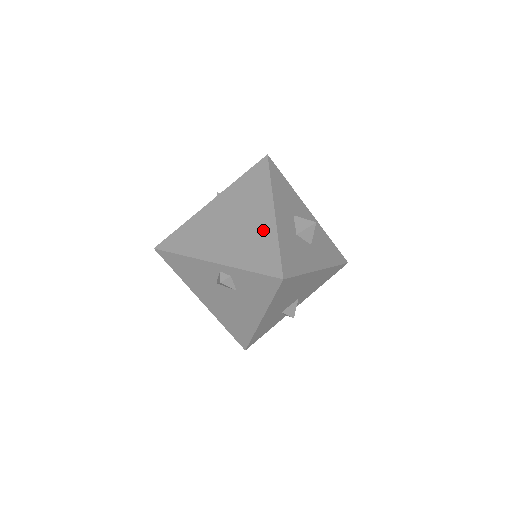
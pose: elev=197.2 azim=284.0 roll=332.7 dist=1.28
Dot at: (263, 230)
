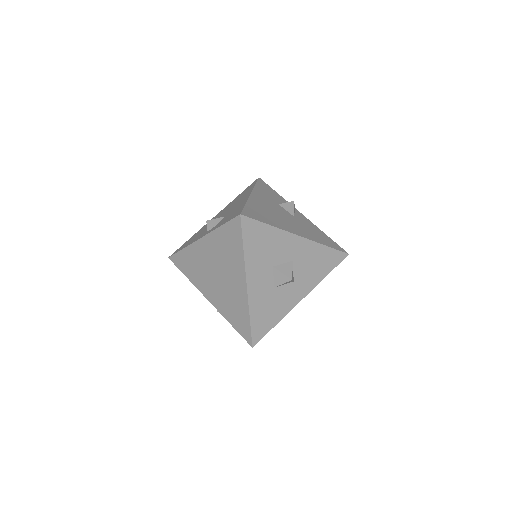
Dot at: (239, 298)
